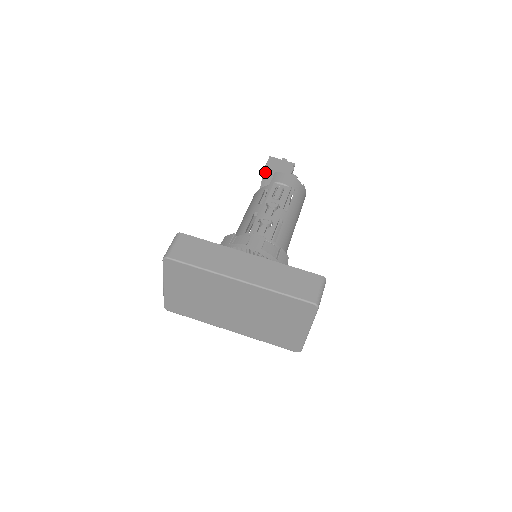
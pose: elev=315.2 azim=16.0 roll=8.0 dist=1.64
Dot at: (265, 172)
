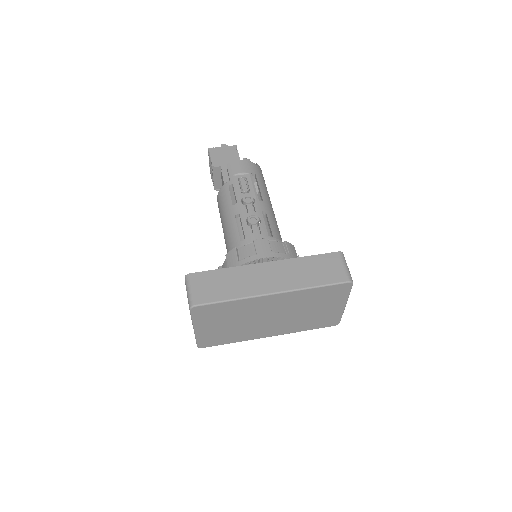
Dot at: (215, 167)
